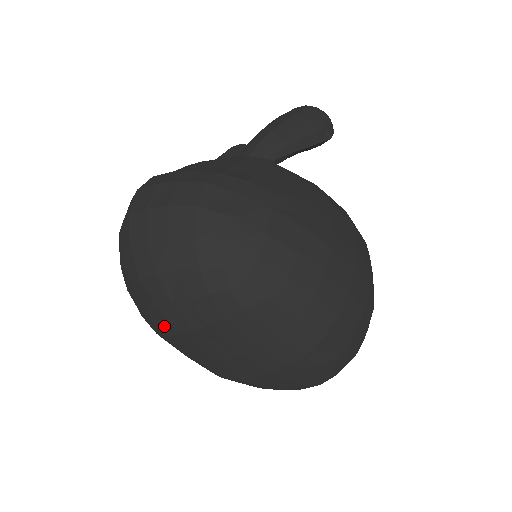
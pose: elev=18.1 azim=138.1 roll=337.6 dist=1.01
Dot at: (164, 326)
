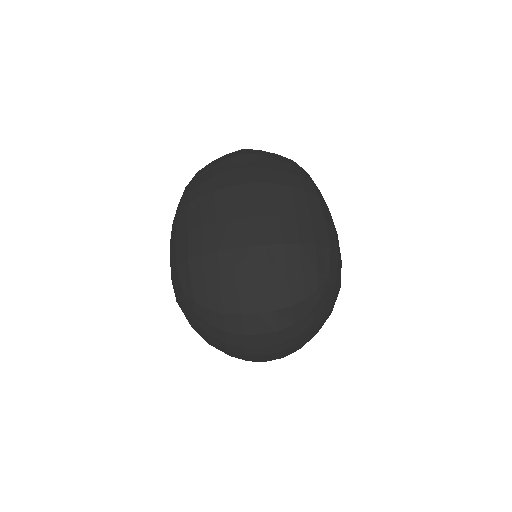
Dot at: (232, 180)
